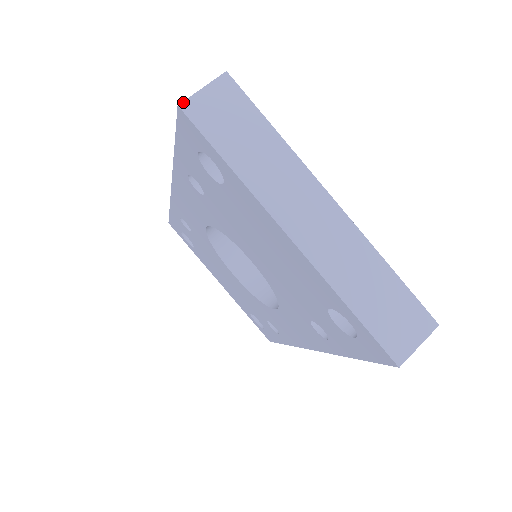
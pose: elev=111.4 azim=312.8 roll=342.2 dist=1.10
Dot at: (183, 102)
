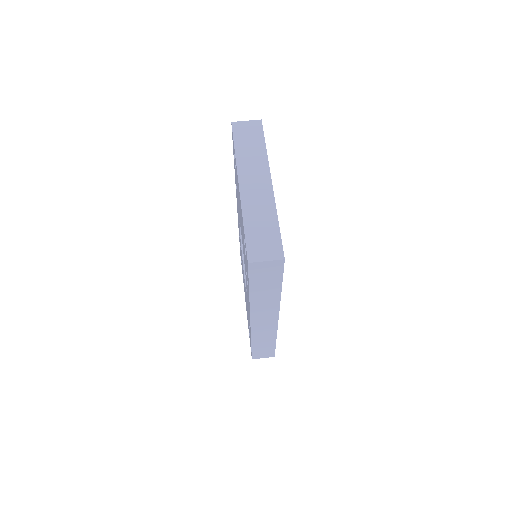
Dot at: (234, 122)
